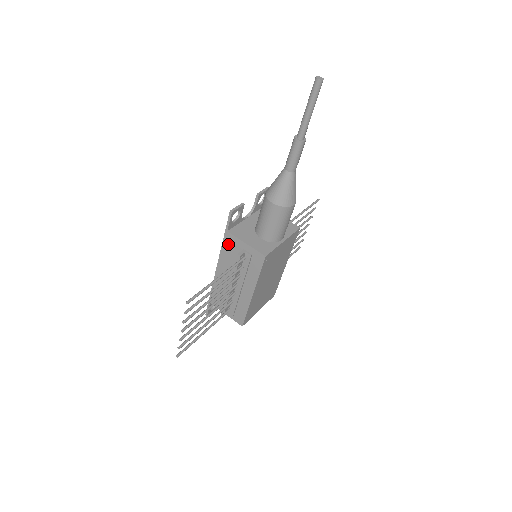
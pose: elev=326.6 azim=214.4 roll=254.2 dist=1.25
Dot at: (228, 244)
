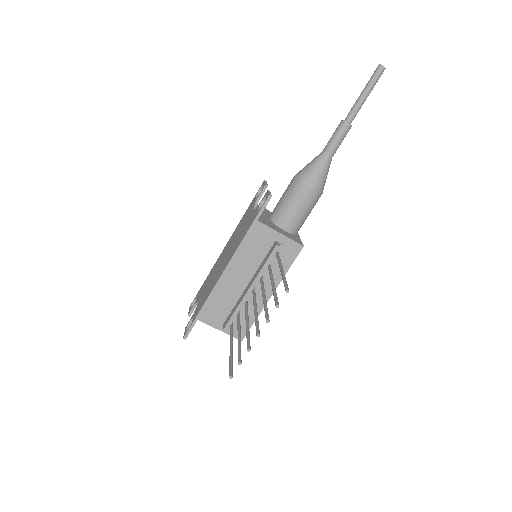
Dot at: (254, 237)
